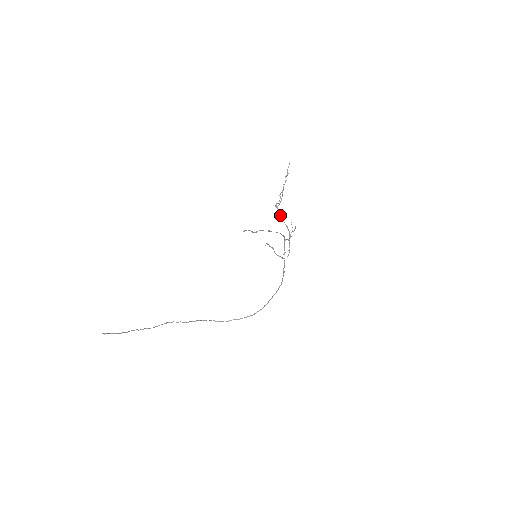
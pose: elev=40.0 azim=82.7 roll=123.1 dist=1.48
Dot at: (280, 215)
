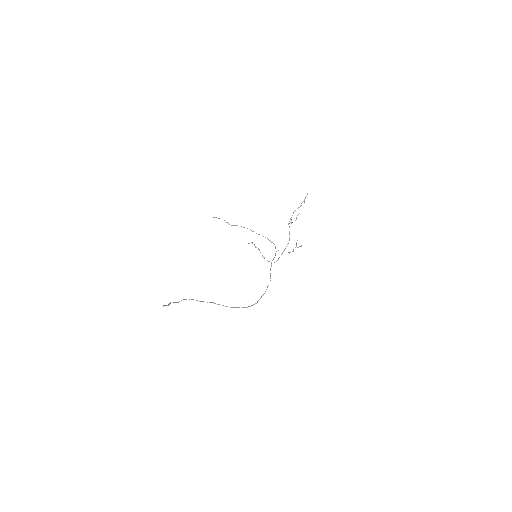
Dot at: (289, 231)
